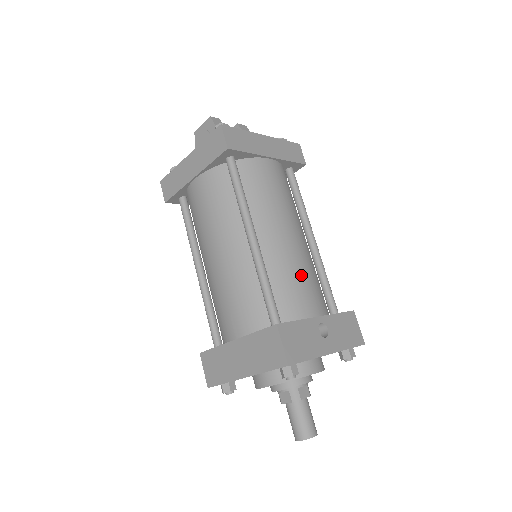
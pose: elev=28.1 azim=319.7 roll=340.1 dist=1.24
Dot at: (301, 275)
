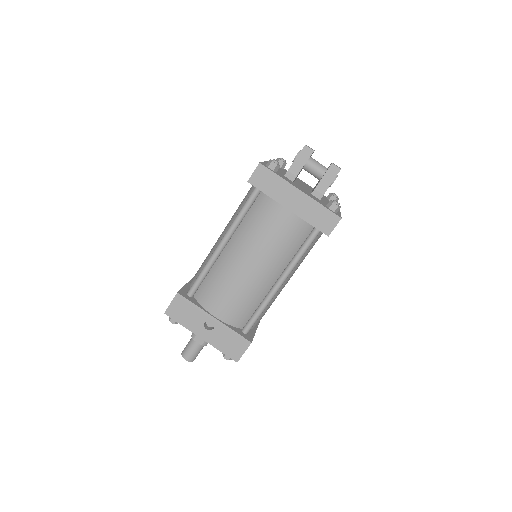
Dot at: (229, 290)
